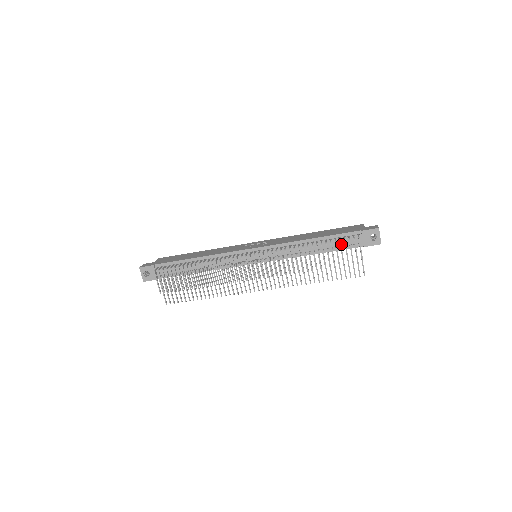
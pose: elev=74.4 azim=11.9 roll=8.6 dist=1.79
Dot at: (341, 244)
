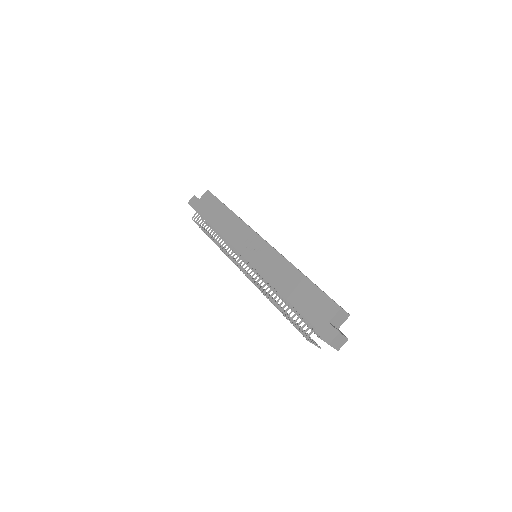
Dot at: occluded
